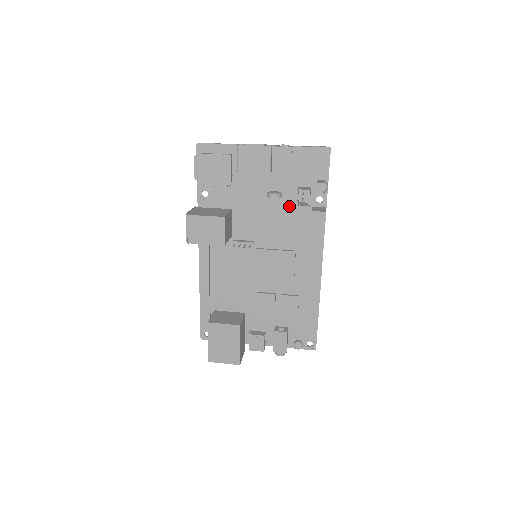
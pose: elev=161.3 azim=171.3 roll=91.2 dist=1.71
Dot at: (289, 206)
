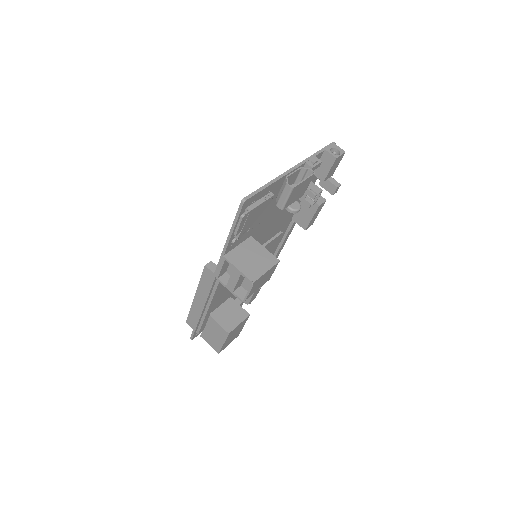
Dot at: occluded
